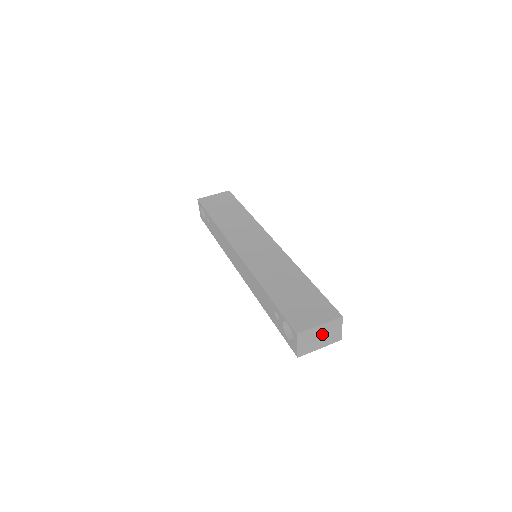
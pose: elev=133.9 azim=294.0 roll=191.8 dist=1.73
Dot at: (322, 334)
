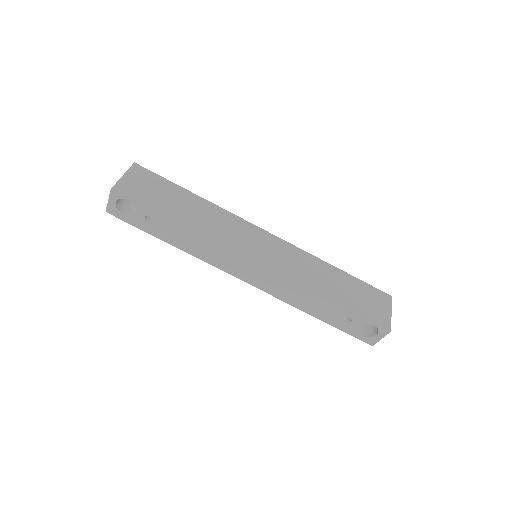
Dot at: occluded
